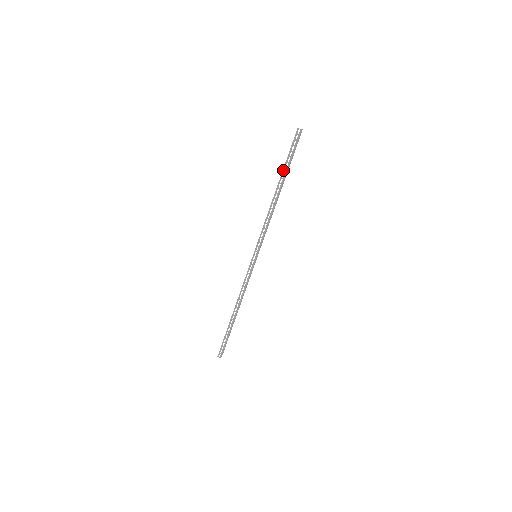
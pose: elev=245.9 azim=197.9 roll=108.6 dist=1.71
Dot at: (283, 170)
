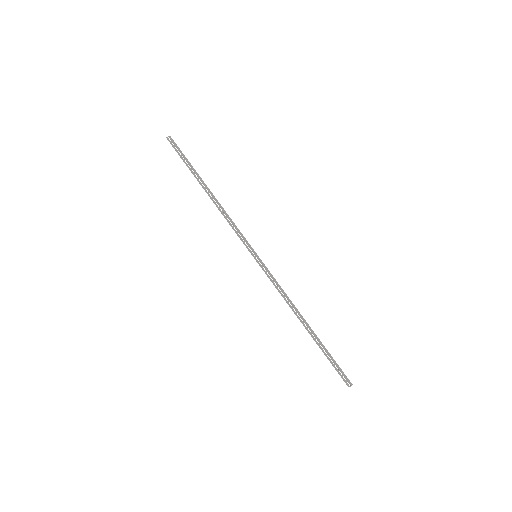
Dot at: (192, 173)
